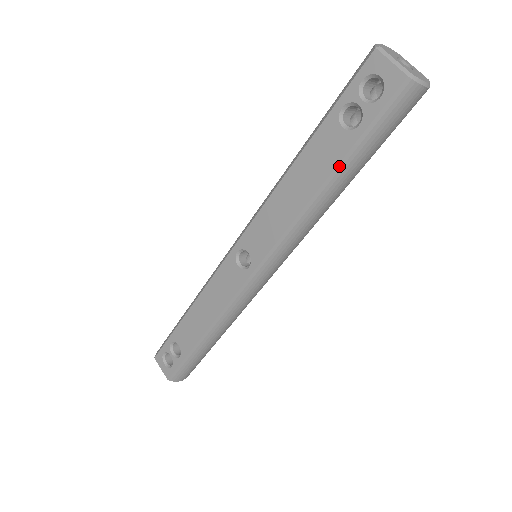
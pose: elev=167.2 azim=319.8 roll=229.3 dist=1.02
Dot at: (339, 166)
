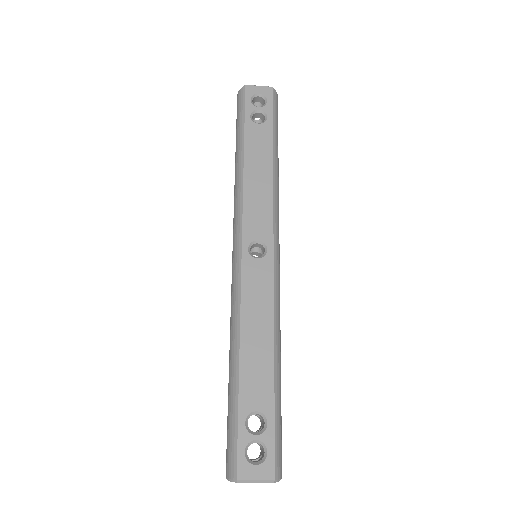
Dot at: (273, 142)
